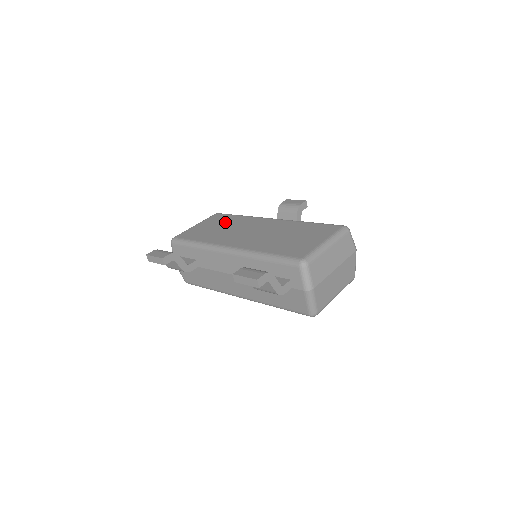
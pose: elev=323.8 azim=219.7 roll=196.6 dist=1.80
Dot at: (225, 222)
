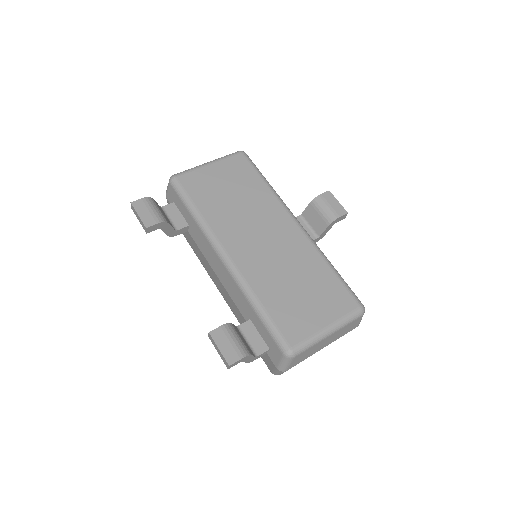
Dot at: (243, 186)
